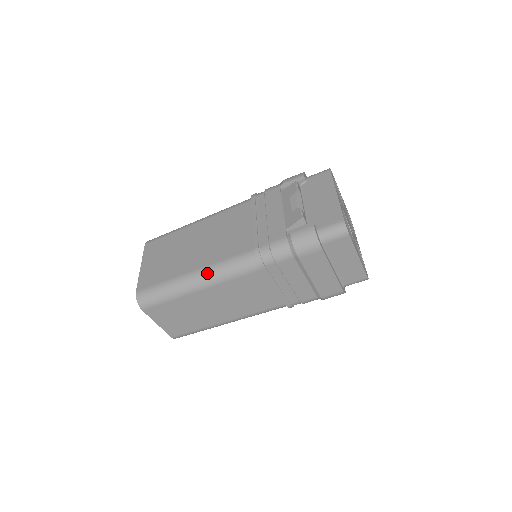
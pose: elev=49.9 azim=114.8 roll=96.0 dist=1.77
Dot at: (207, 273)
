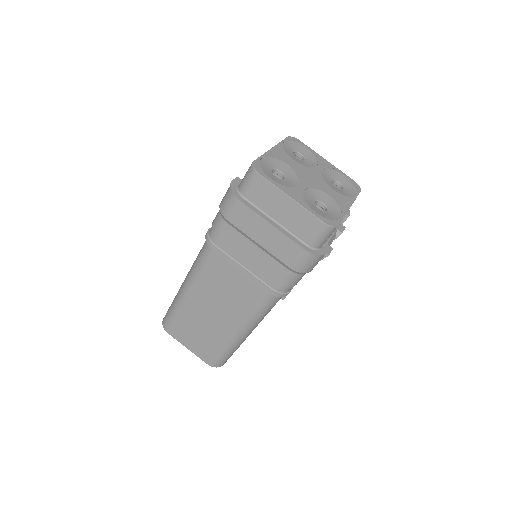
Dot at: (188, 274)
